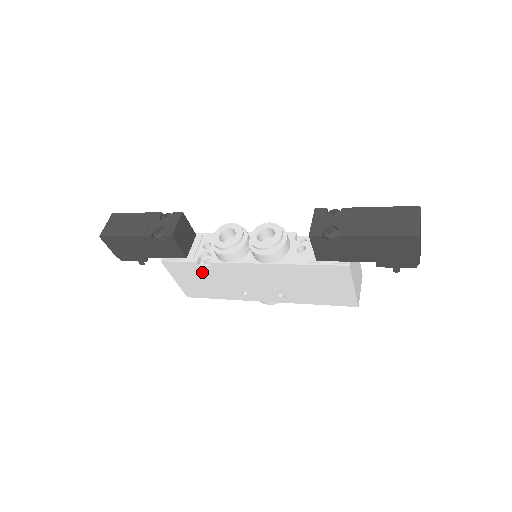
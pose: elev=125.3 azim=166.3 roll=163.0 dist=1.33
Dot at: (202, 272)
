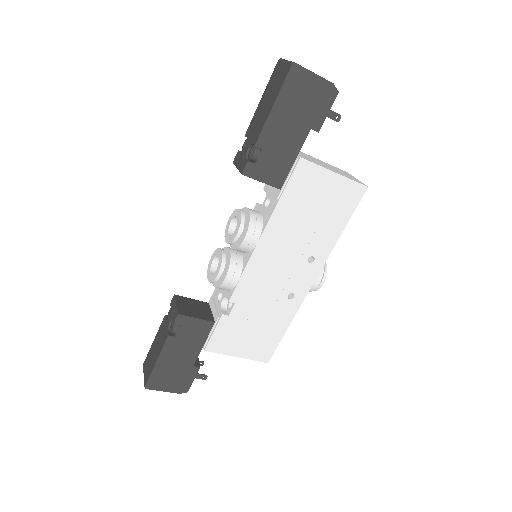
Dot at: (239, 319)
